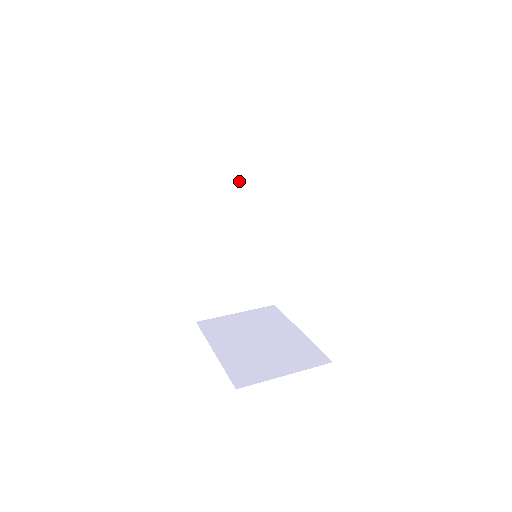
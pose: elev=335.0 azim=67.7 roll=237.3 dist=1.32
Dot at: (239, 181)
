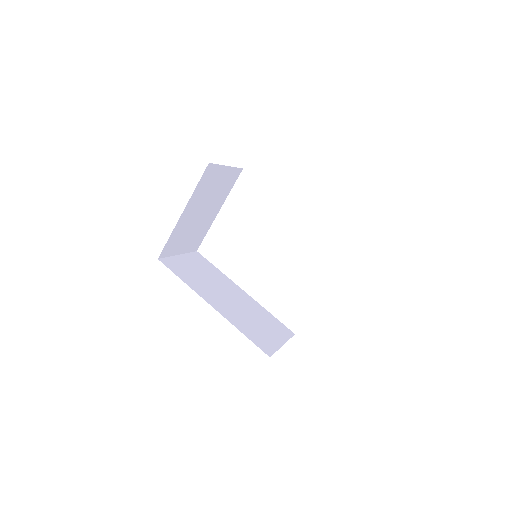
Dot at: (199, 268)
